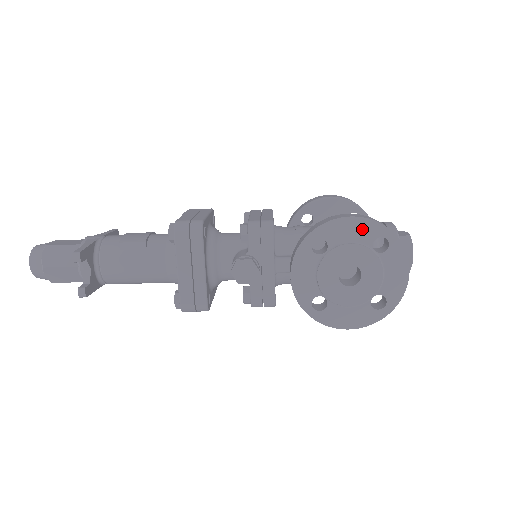
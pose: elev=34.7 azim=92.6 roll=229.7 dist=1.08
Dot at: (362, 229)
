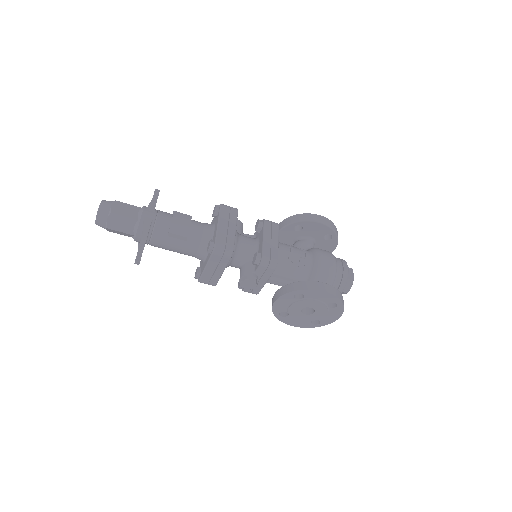
Dot at: (327, 297)
